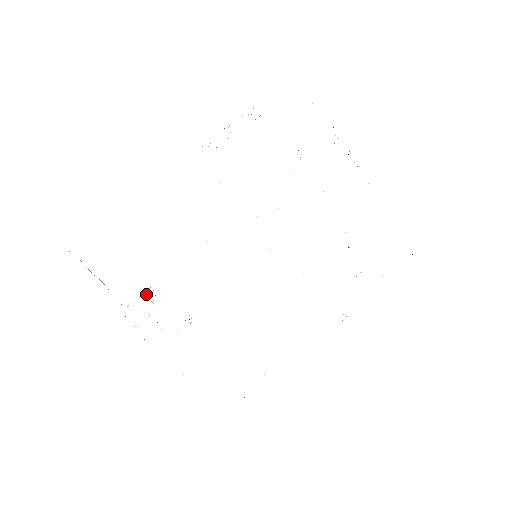
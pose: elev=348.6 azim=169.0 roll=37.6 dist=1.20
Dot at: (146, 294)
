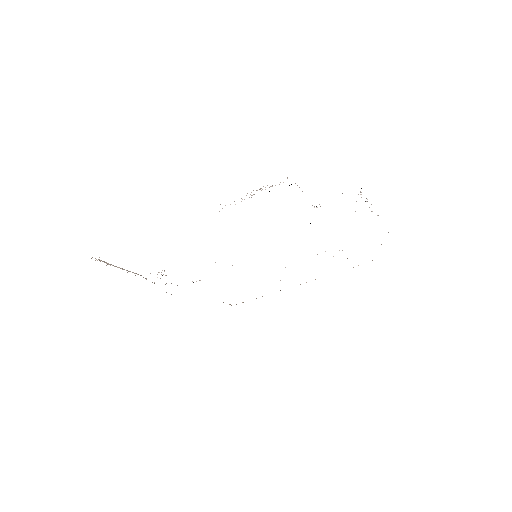
Dot at: (158, 272)
